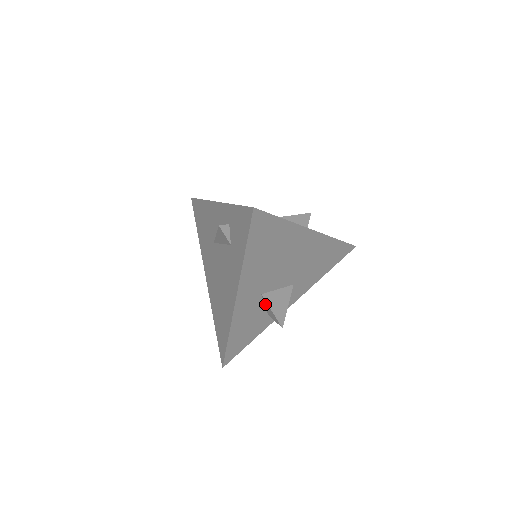
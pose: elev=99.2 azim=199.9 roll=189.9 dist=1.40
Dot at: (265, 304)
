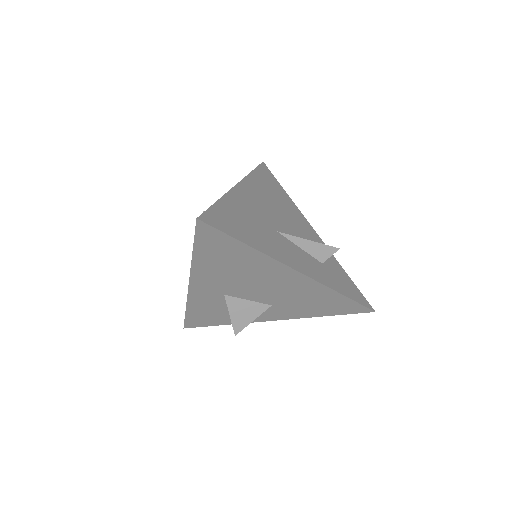
Dot at: occluded
